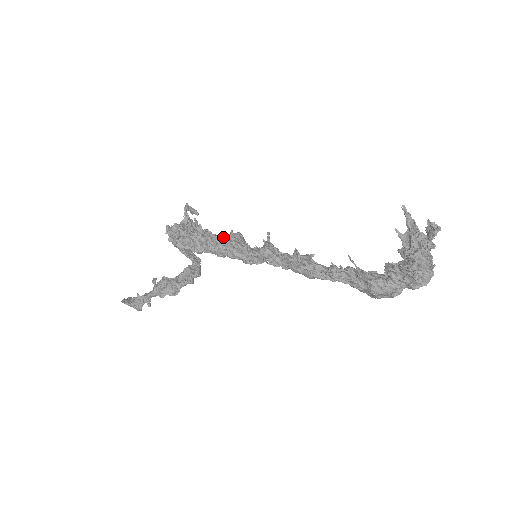
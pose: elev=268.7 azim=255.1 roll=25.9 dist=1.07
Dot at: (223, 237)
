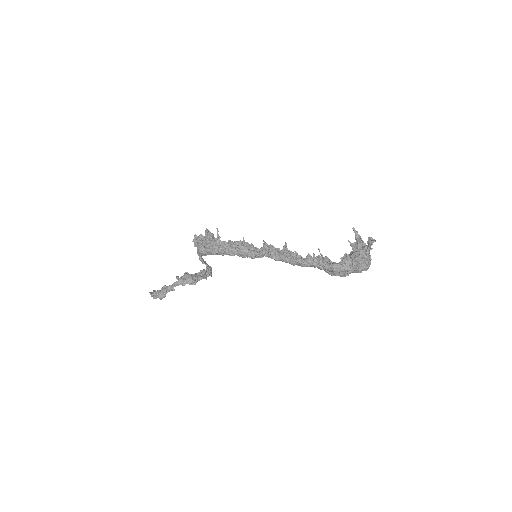
Dot at: occluded
